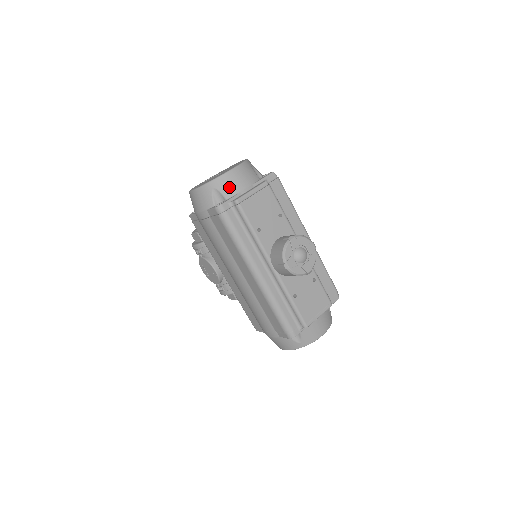
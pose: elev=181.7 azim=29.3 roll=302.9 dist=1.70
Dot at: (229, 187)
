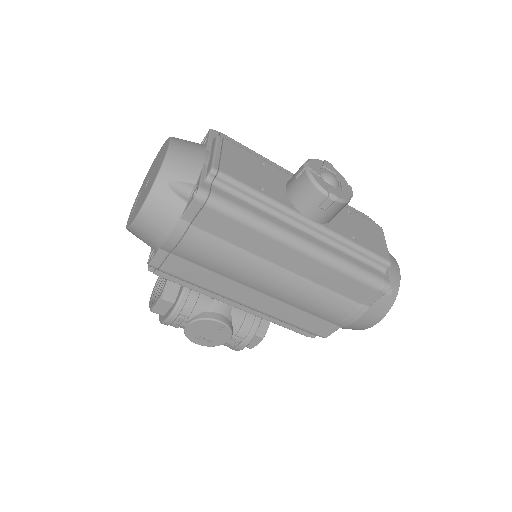
Dot at: (186, 167)
